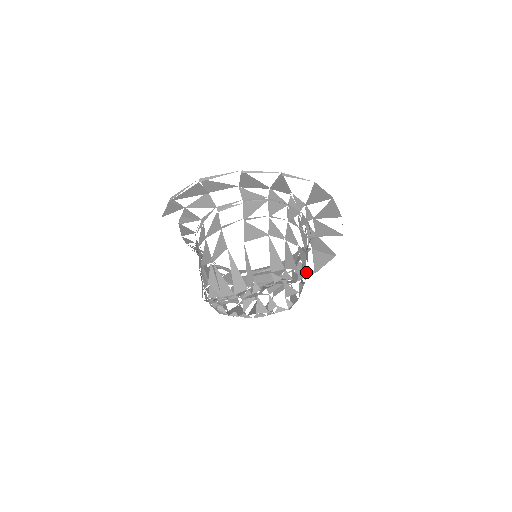
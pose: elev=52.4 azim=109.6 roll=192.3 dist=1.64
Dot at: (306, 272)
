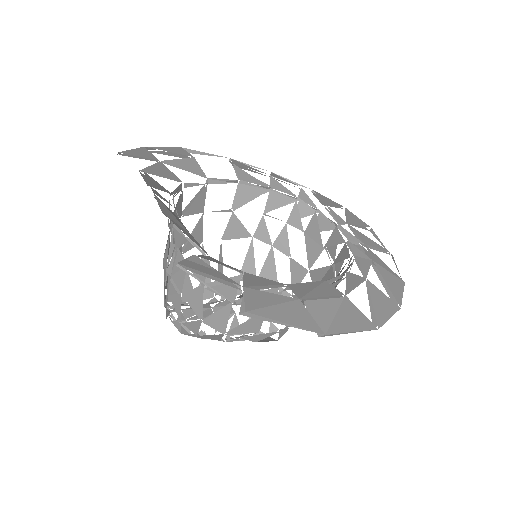
Dot at: occluded
